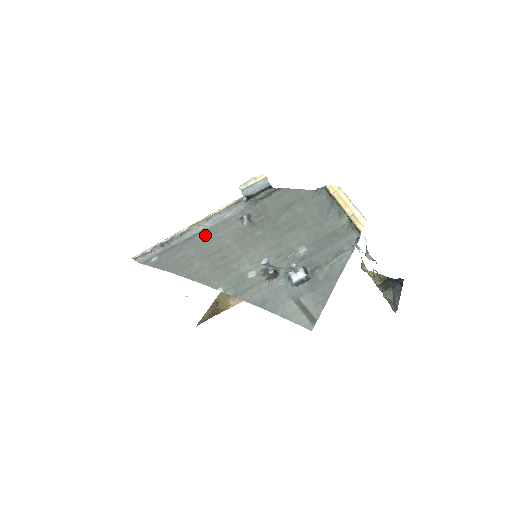
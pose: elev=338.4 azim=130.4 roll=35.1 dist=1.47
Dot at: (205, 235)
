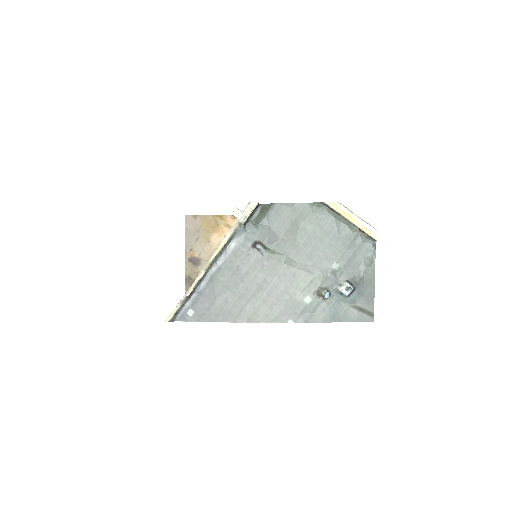
Dot at: (227, 274)
